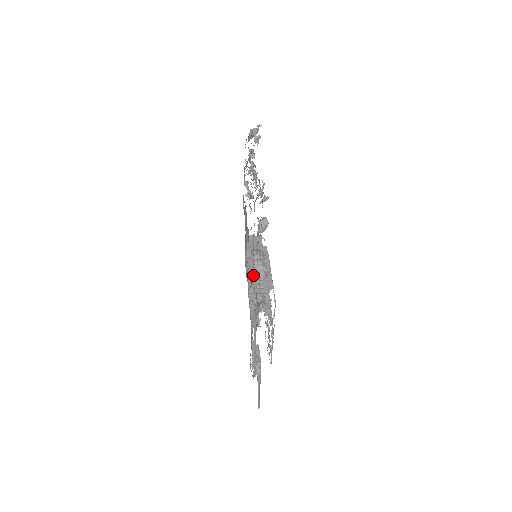
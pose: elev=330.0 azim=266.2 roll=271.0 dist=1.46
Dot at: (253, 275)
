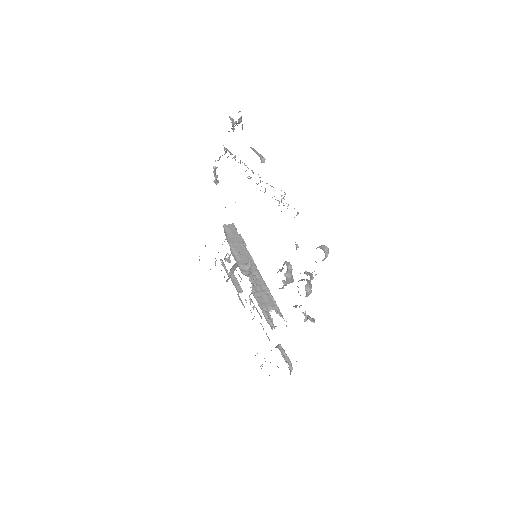
Dot at: occluded
